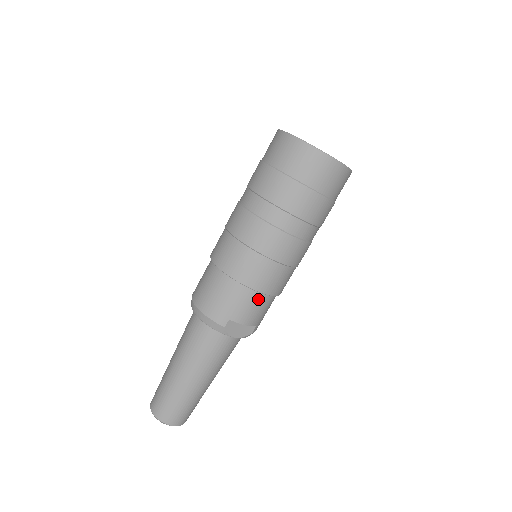
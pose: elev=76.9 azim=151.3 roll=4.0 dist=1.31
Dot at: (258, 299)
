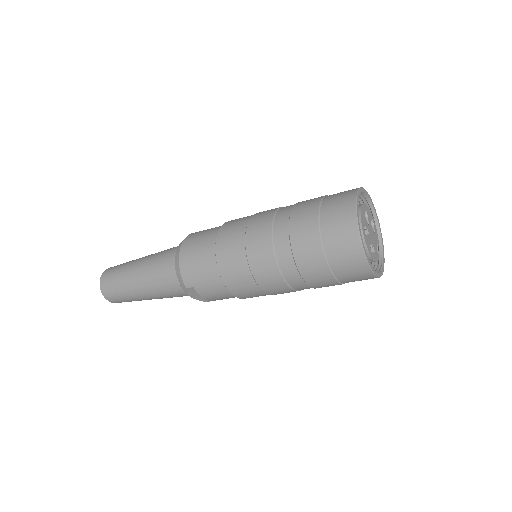
Dot at: (226, 293)
